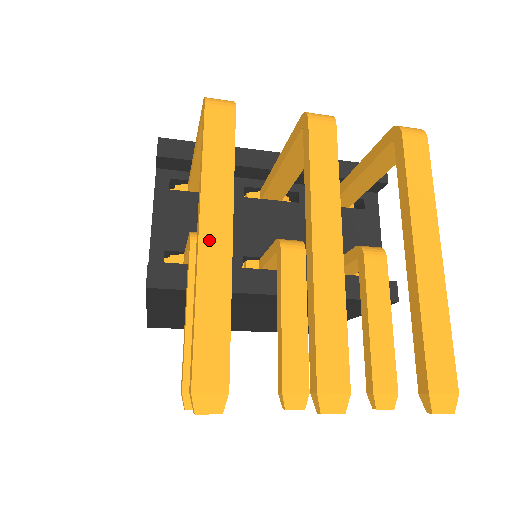
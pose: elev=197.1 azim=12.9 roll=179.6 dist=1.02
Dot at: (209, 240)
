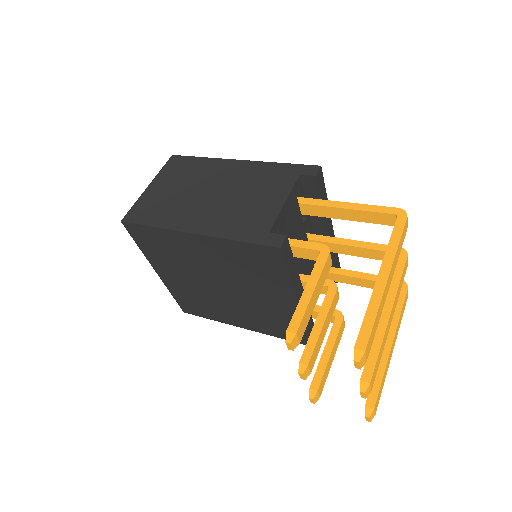
Dot at: (388, 283)
